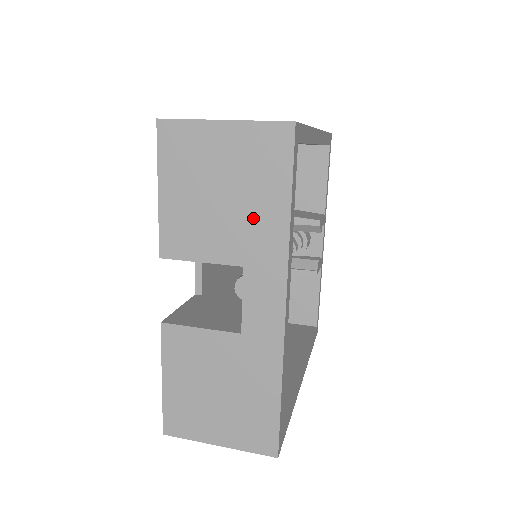
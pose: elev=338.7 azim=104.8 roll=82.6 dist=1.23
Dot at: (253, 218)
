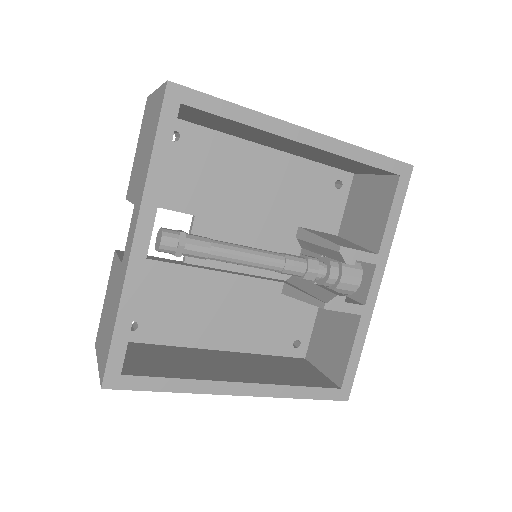
Dot at: (144, 164)
